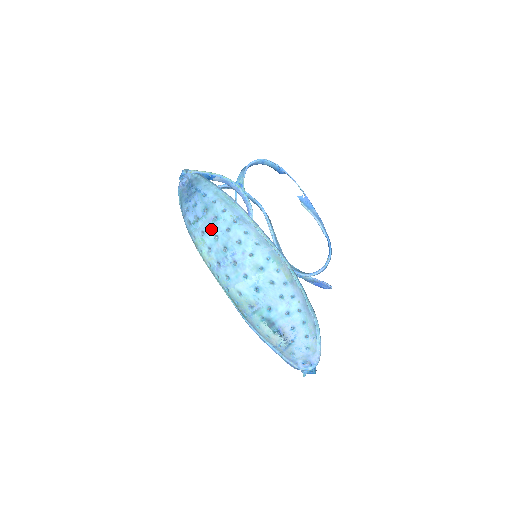
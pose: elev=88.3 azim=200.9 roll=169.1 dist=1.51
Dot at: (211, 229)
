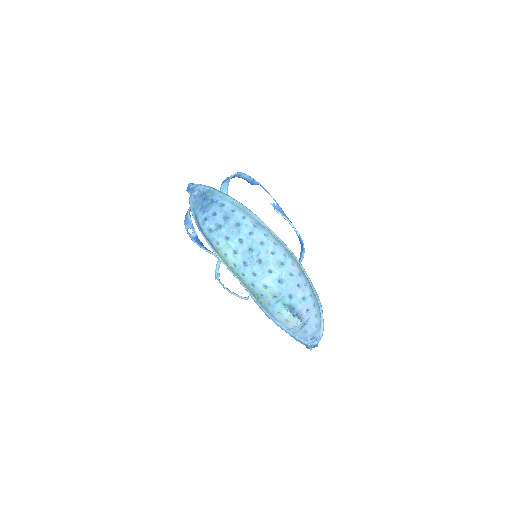
Dot at: (235, 234)
